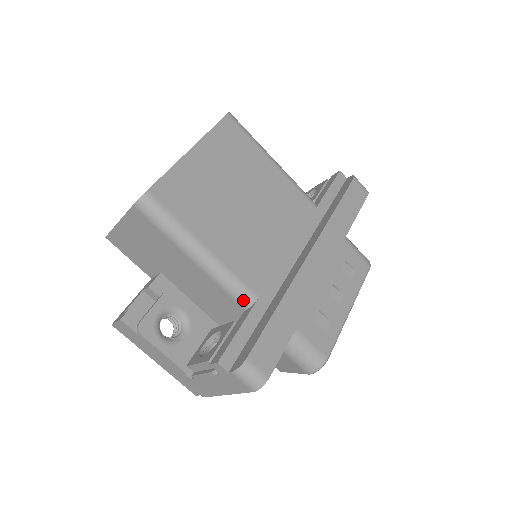
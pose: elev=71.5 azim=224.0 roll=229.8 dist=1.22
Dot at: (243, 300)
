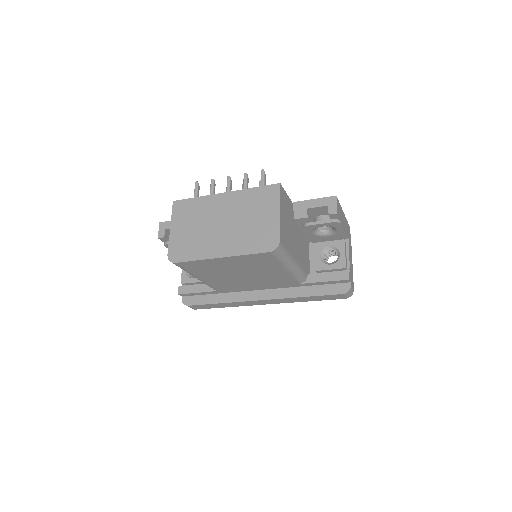
Dot at: occluded
